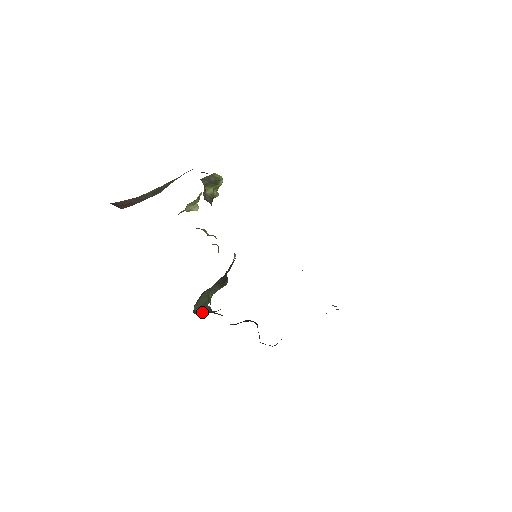
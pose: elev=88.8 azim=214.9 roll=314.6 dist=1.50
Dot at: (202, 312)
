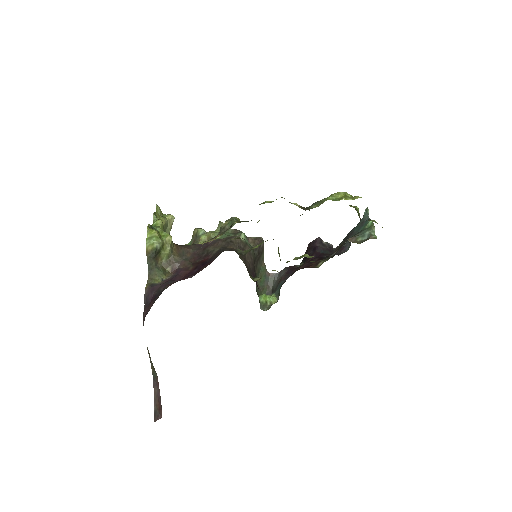
Dot at: (271, 288)
